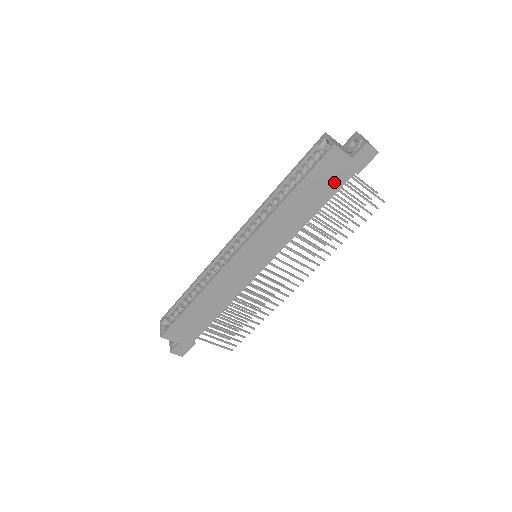
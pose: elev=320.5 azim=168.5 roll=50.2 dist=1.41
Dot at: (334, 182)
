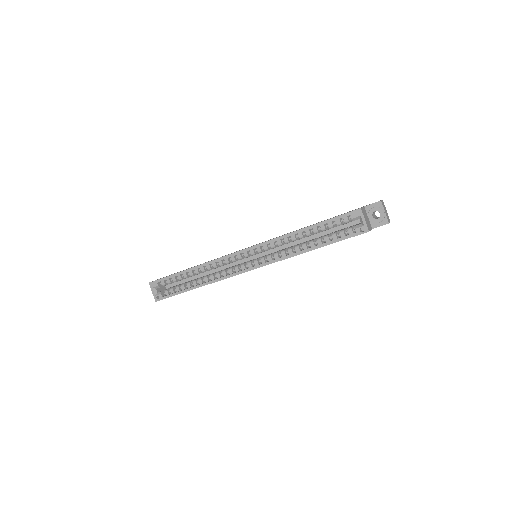
Dot at: occluded
